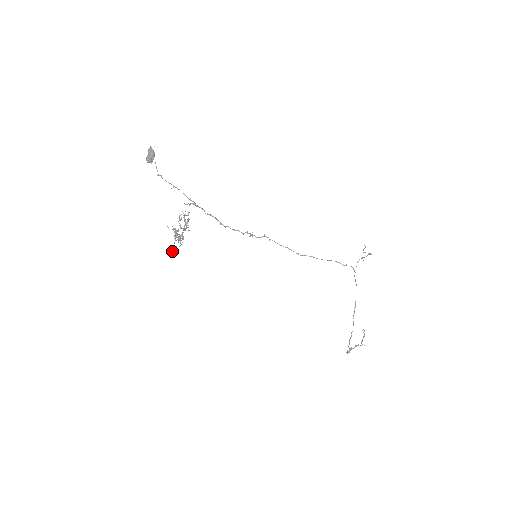
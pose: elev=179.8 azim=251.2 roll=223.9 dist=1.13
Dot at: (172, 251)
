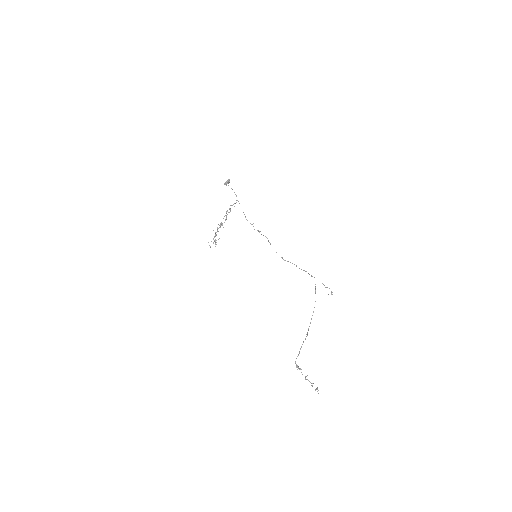
Dot at: occluded
